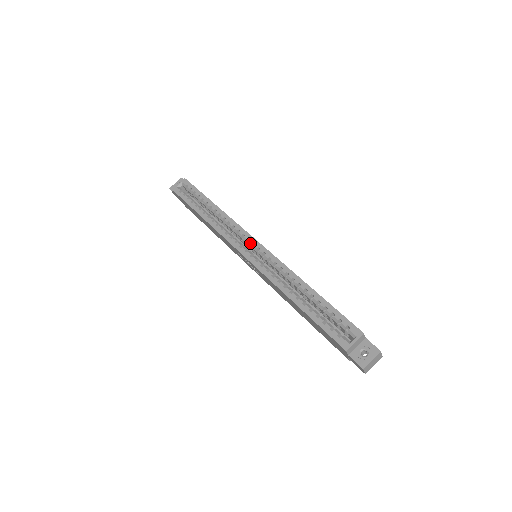
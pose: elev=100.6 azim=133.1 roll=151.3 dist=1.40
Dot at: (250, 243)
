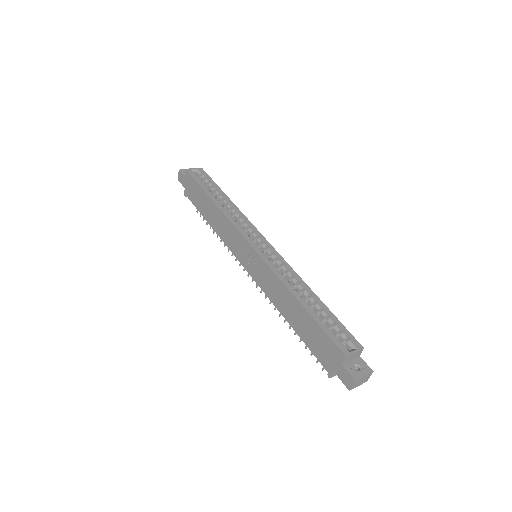
Dot at: (260, 240)
